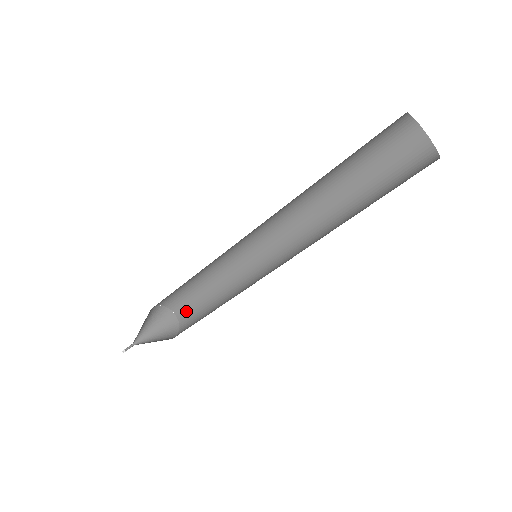
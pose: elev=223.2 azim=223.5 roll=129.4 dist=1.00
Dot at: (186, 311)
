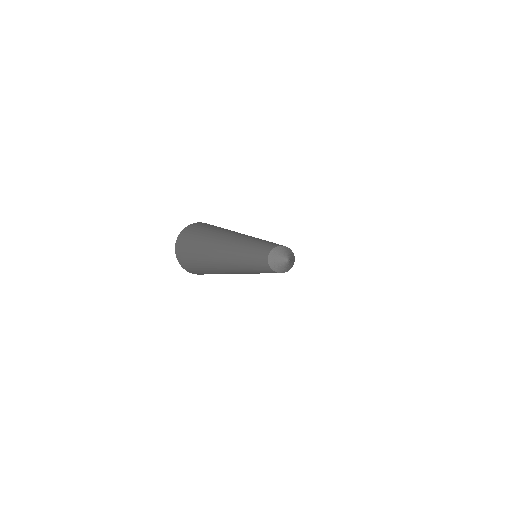
Dot at: occluded
